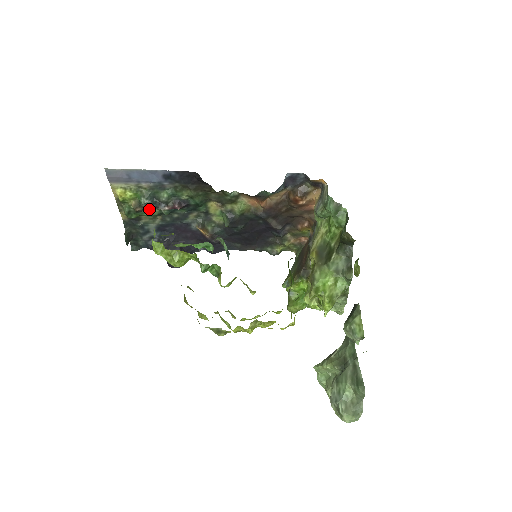
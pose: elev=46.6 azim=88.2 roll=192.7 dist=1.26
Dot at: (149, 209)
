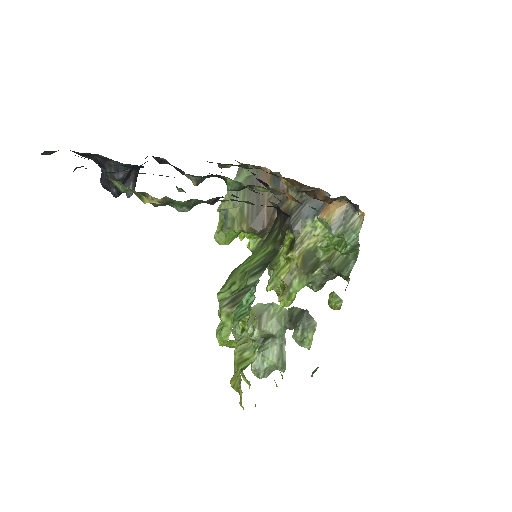
Dot at: occluded
